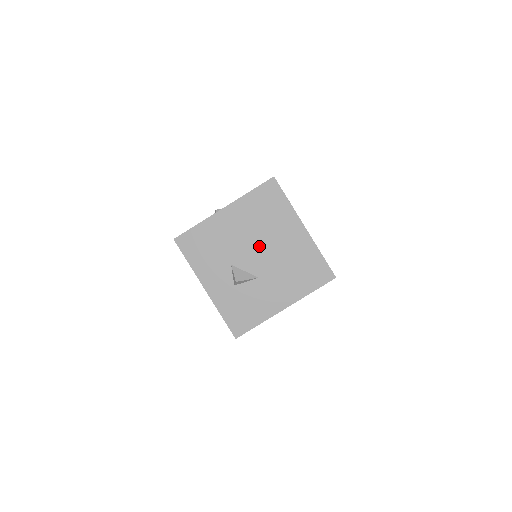
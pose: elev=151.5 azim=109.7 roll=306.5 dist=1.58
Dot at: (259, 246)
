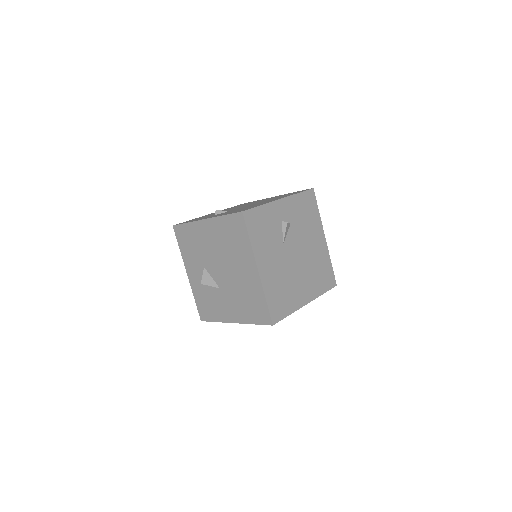
Dot at: (223, 264)
